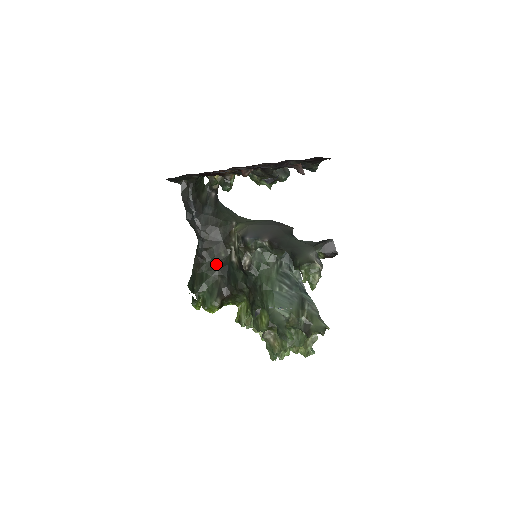
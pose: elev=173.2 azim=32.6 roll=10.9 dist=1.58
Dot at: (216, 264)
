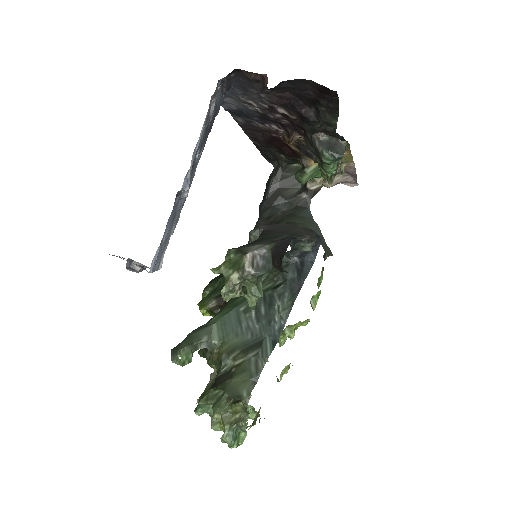
Dot at: occluded
